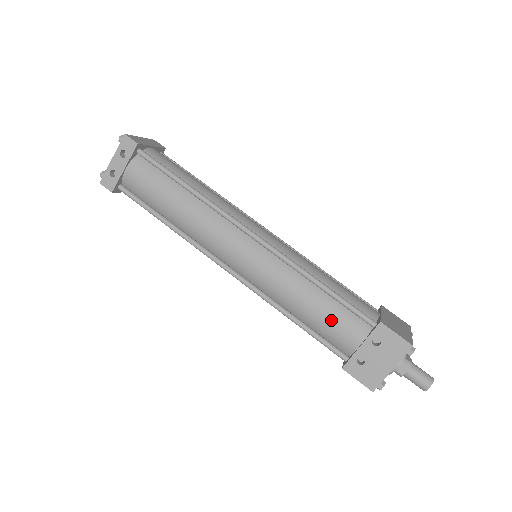
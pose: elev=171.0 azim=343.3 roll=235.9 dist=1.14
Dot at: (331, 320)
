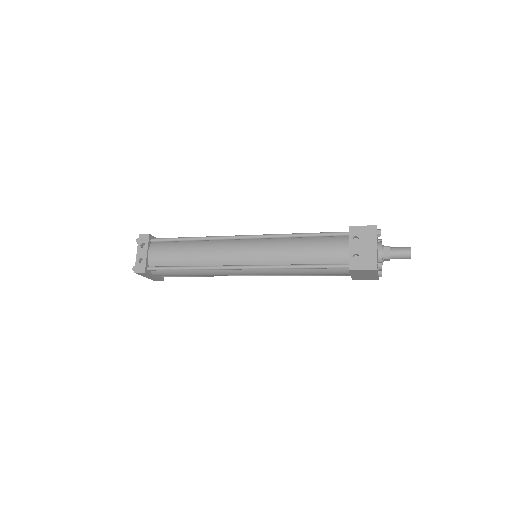
Dot at: (321, 248)
